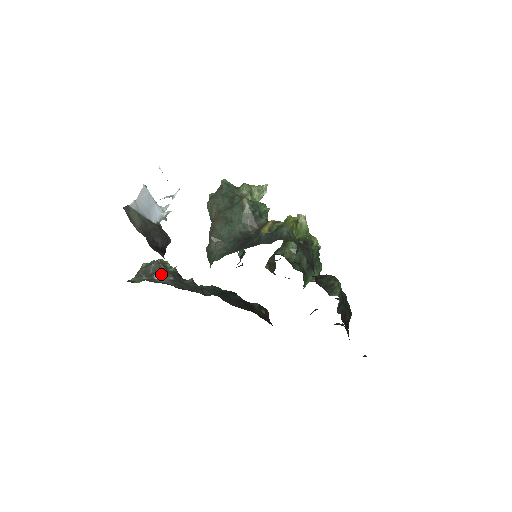
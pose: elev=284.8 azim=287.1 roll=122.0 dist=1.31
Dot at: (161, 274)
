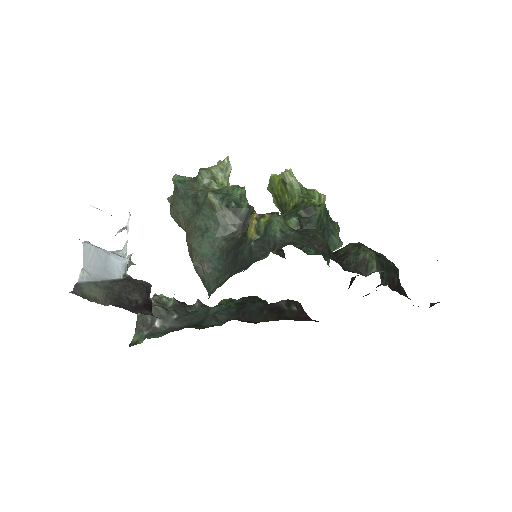
Dot at: (161, 317)
